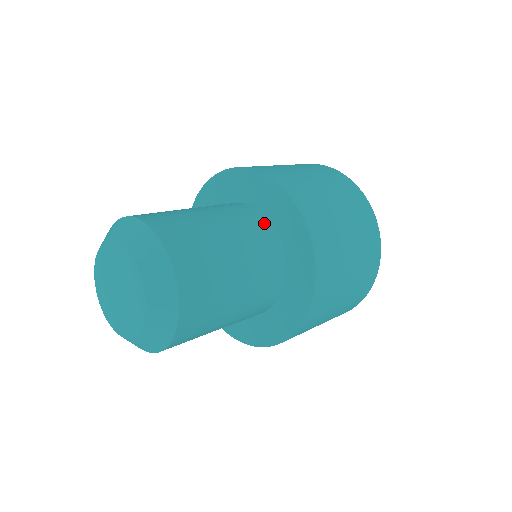
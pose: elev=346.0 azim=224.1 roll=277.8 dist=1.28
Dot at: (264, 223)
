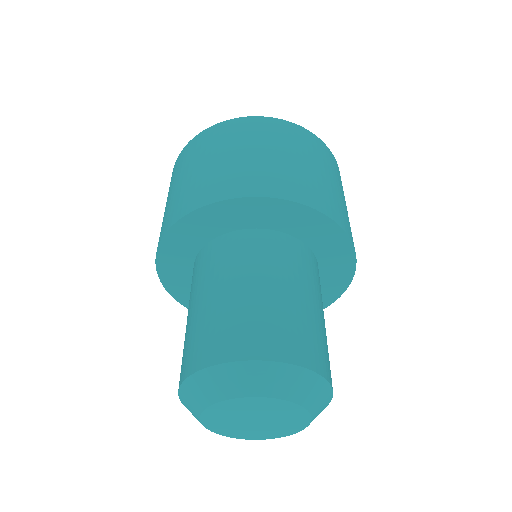
Dot at: (269, 237)
